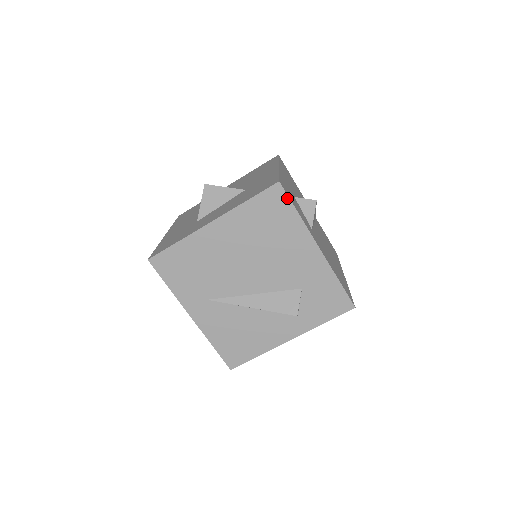
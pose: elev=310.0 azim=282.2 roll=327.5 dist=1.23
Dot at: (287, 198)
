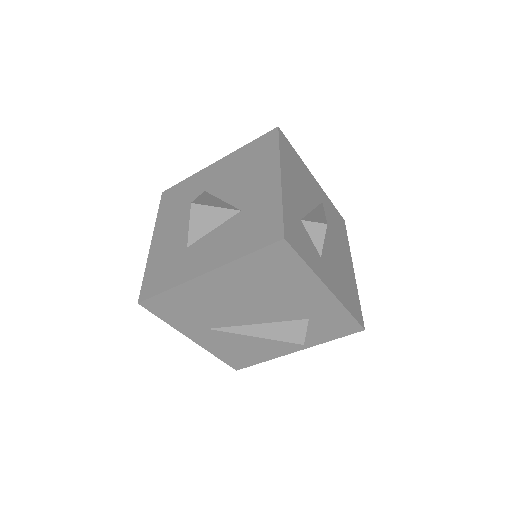
Dot at: (294, 252)
